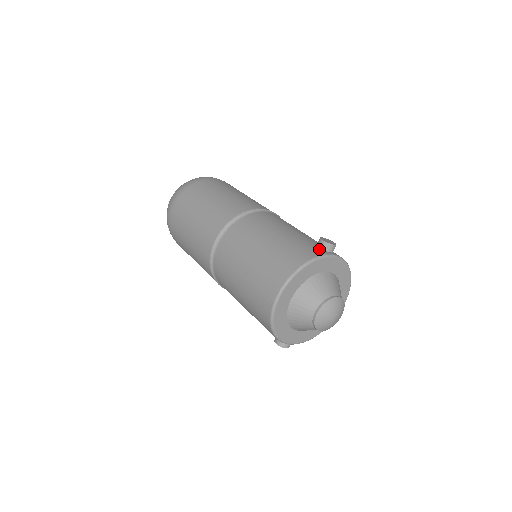
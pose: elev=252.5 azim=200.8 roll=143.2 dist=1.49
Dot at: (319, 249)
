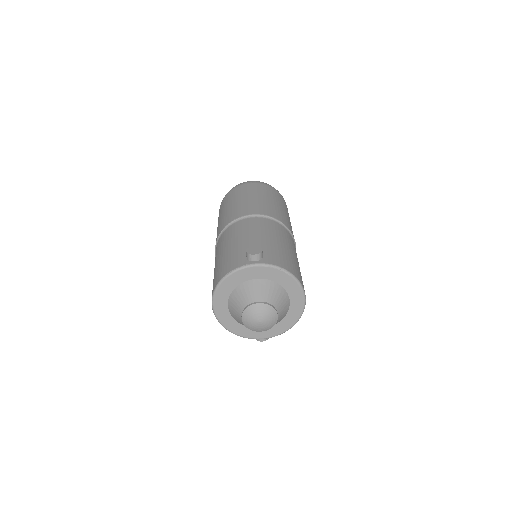
Dot at: (245, 259)
